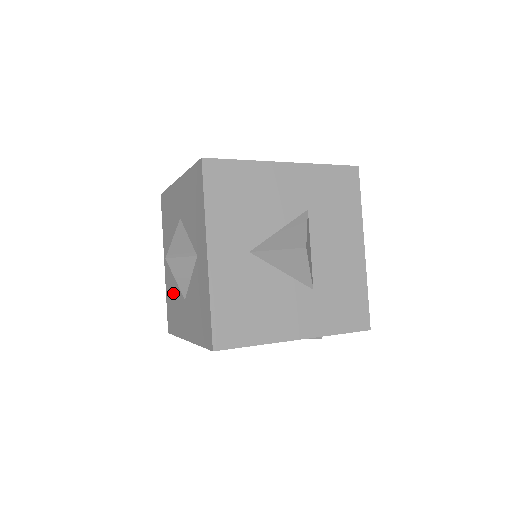
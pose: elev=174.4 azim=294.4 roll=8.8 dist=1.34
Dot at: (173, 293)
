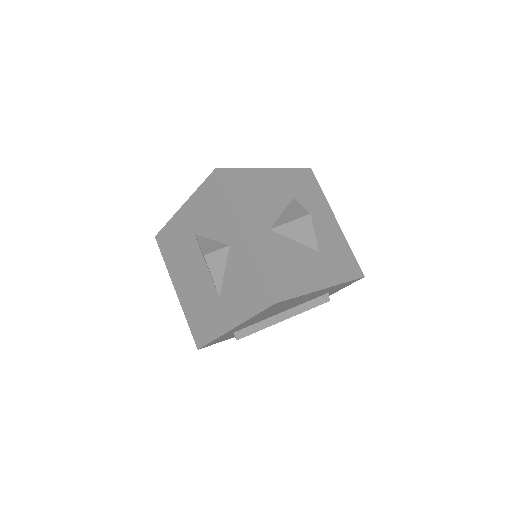
Dot at: (198, 306)
